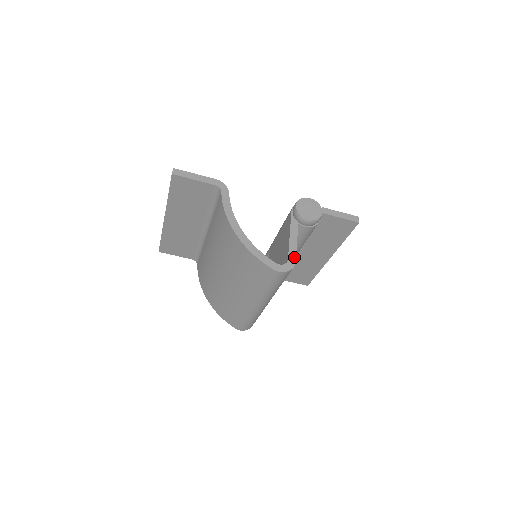
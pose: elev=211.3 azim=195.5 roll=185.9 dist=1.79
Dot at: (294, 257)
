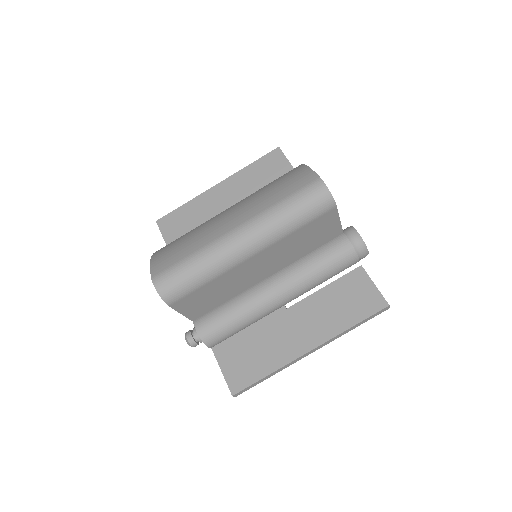
Dot at: (336, 207)
